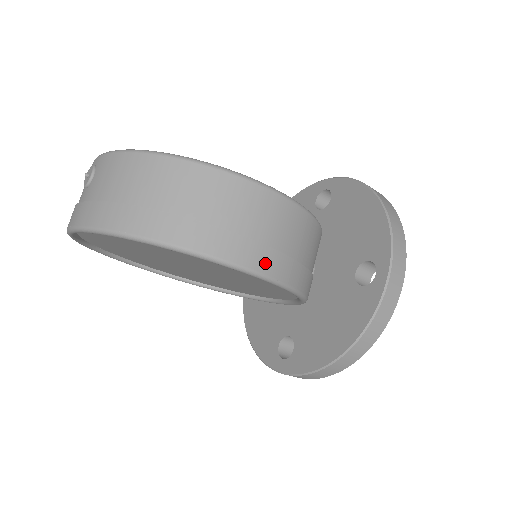
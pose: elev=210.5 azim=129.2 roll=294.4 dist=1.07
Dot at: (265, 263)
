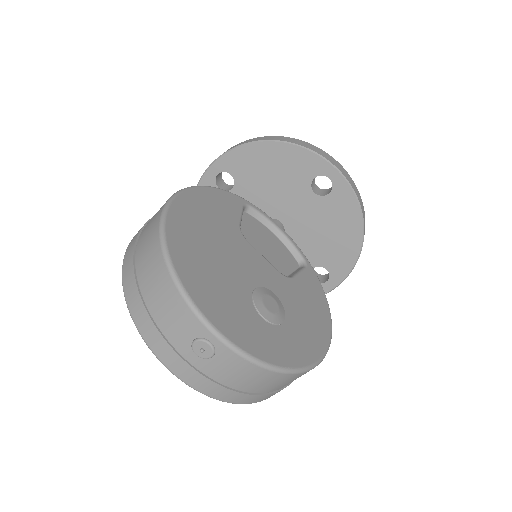
Dot at: occluded
